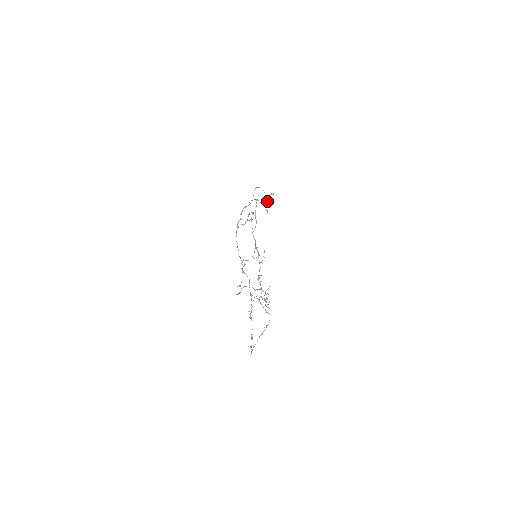
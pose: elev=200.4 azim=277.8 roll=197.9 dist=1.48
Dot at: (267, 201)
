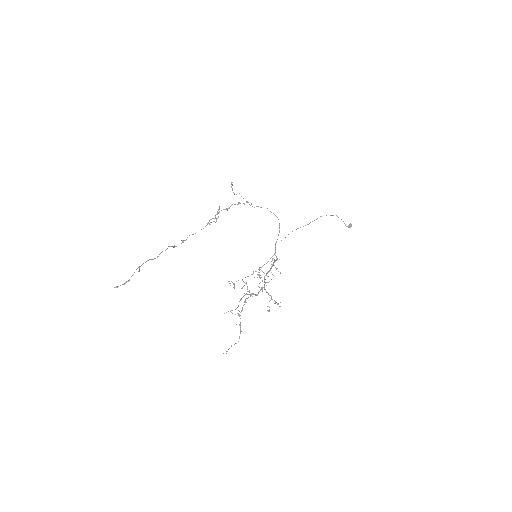
Dot at: (234, 193)
